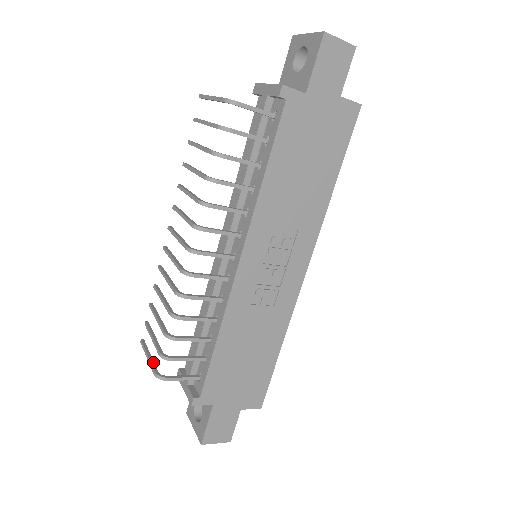
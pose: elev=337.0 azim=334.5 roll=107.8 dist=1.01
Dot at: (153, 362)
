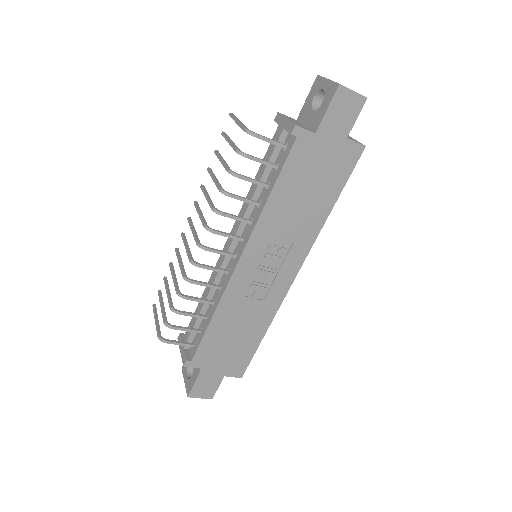
Dot at: (159, 326)
